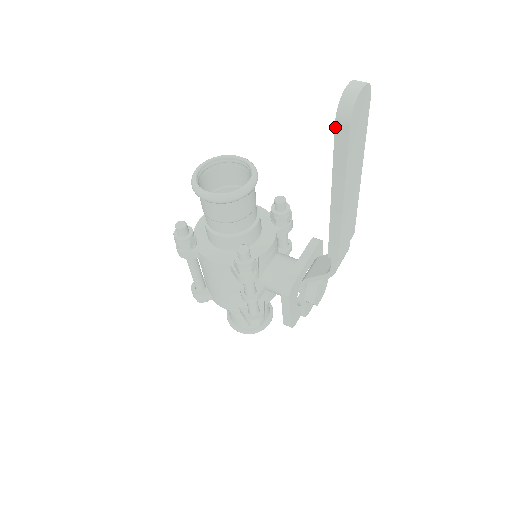
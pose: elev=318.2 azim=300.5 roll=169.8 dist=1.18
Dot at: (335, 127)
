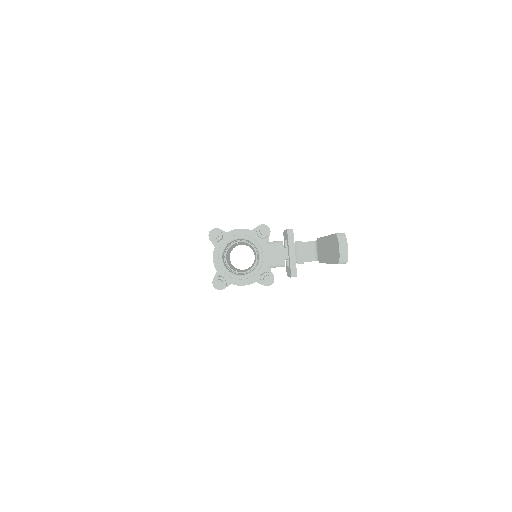
Dot at: occluded
